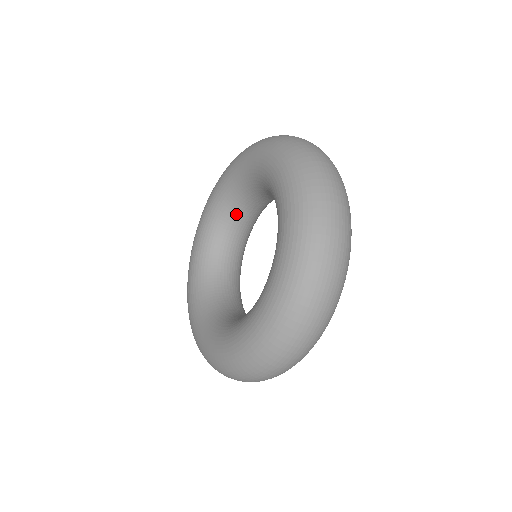
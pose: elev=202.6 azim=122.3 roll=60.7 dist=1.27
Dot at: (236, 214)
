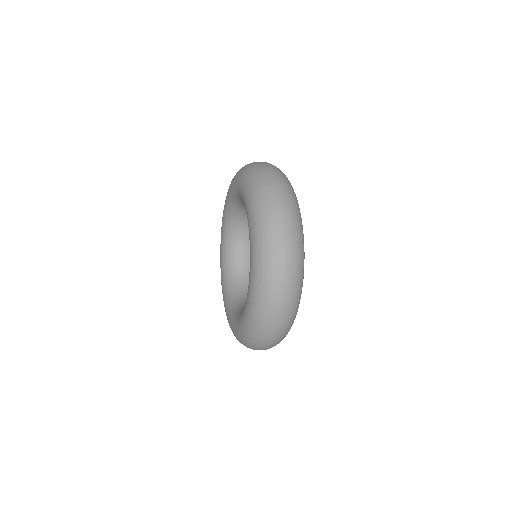
Dot at: occluded
